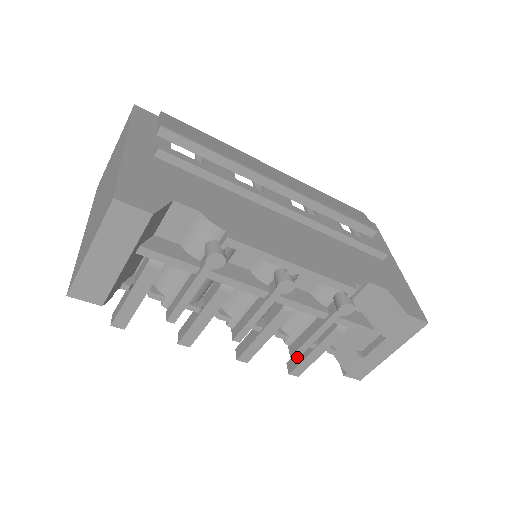
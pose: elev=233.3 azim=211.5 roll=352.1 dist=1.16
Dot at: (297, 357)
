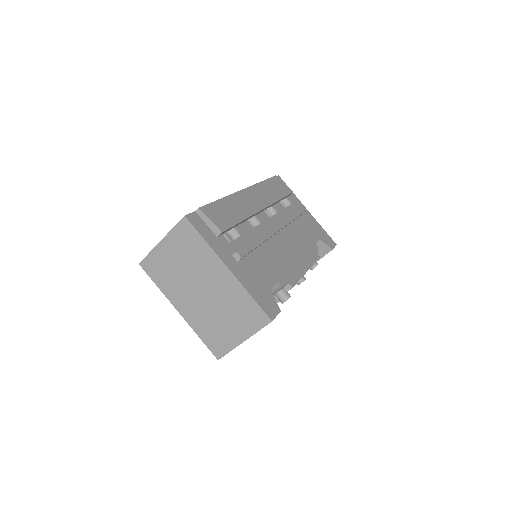
Dot at: occluded
